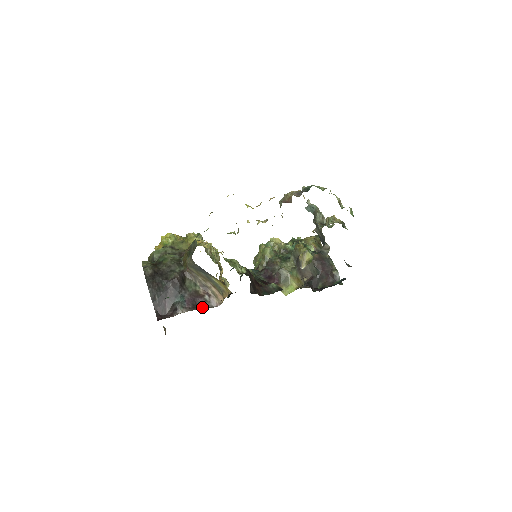
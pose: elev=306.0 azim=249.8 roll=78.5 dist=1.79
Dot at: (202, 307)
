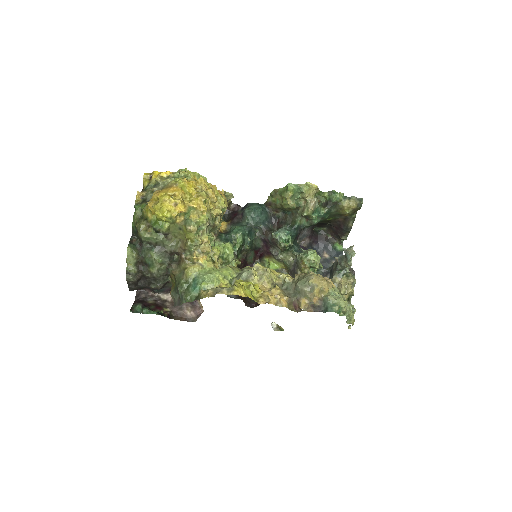
Dot at: occluded
